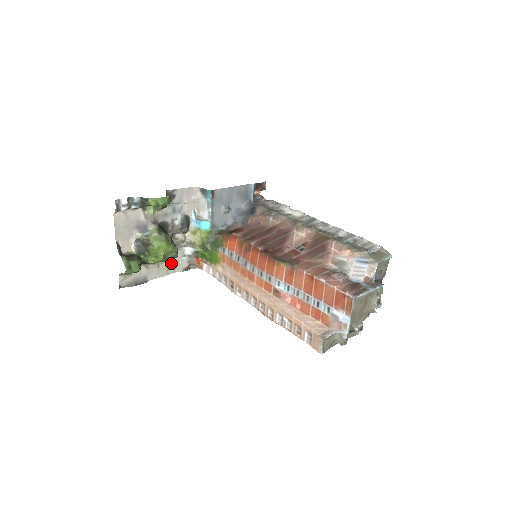
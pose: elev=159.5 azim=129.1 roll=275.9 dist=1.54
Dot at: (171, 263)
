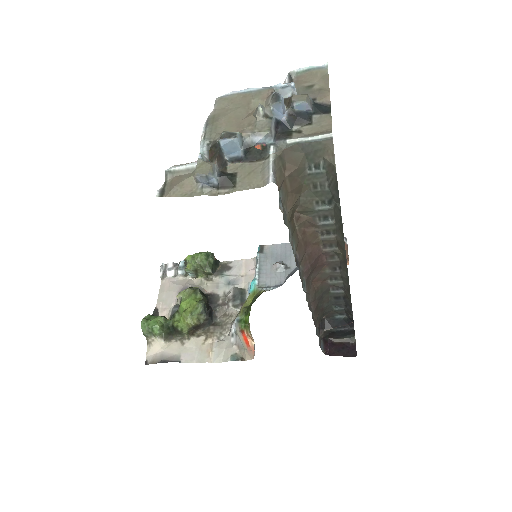
Dot at: (217, 347)
